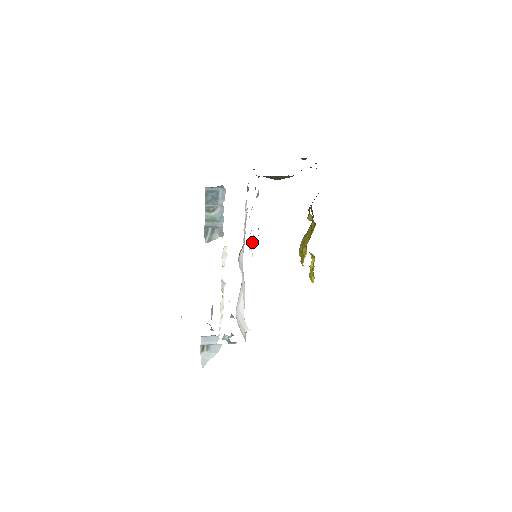
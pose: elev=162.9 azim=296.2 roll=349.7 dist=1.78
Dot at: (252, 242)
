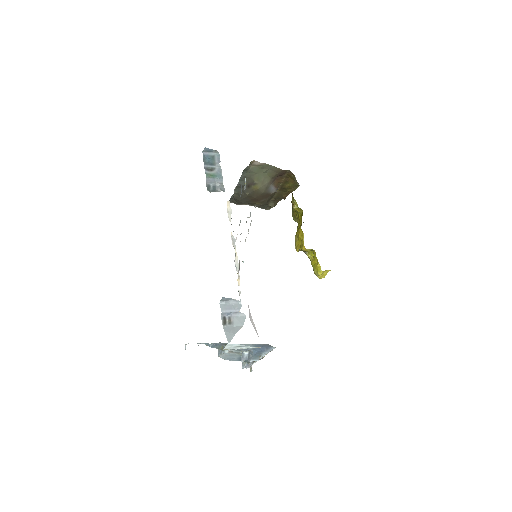
Dot at: occluded
